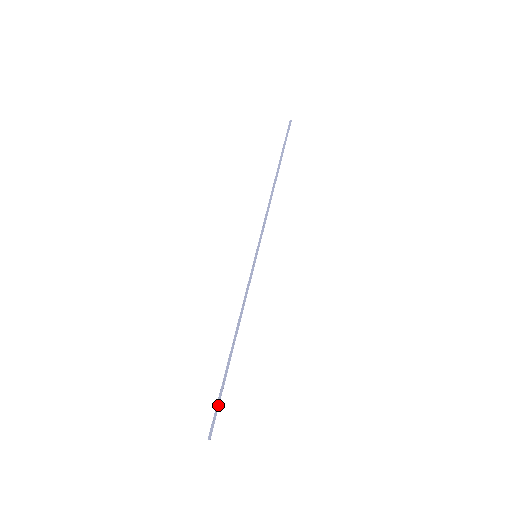
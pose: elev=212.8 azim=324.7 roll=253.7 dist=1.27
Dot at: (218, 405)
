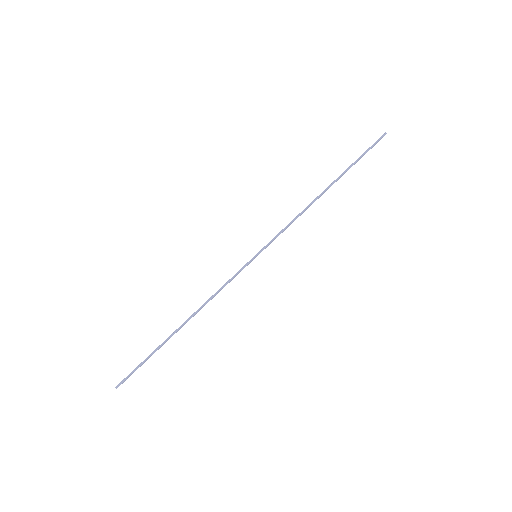
Dot at: (140, 366)
